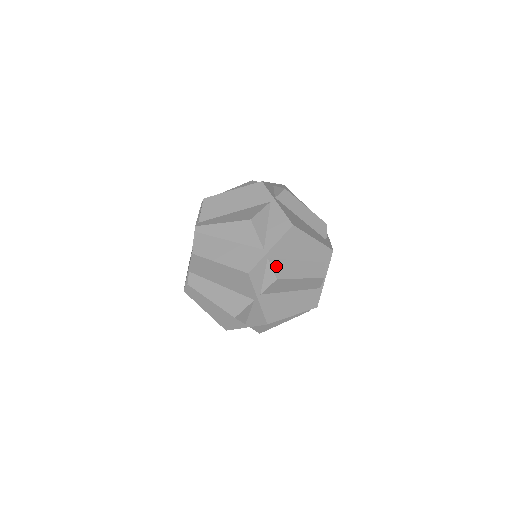
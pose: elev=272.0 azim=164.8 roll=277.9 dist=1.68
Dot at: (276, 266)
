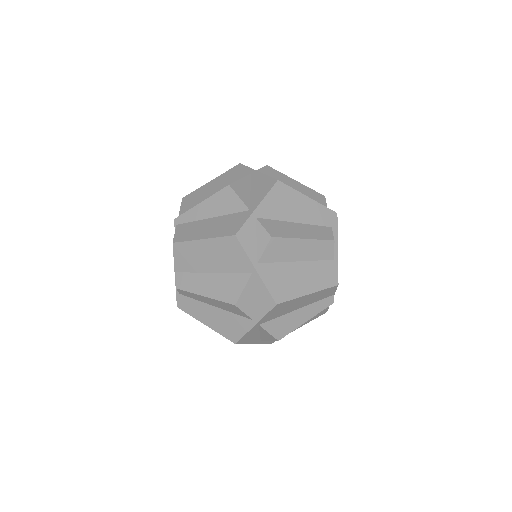
Dot at: (268, 225)
